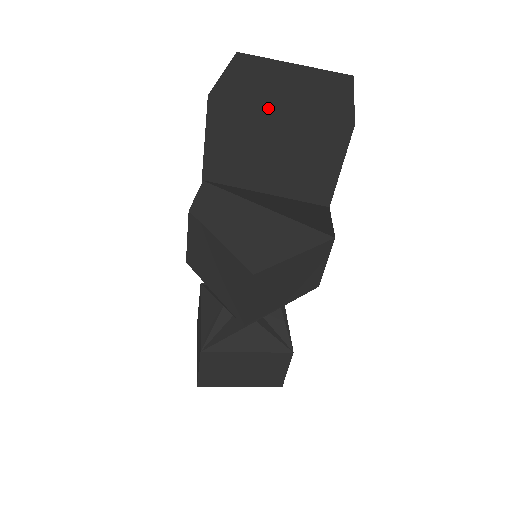
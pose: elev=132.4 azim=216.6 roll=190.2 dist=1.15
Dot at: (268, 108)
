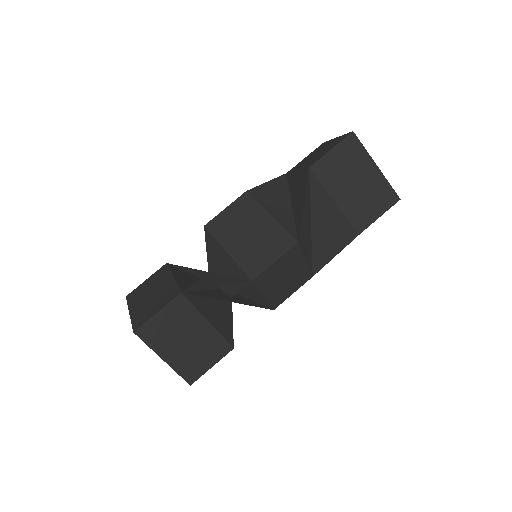
Dot at: (373, 160)
